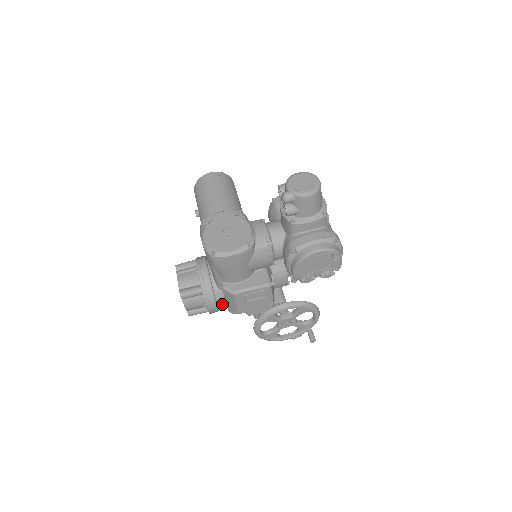
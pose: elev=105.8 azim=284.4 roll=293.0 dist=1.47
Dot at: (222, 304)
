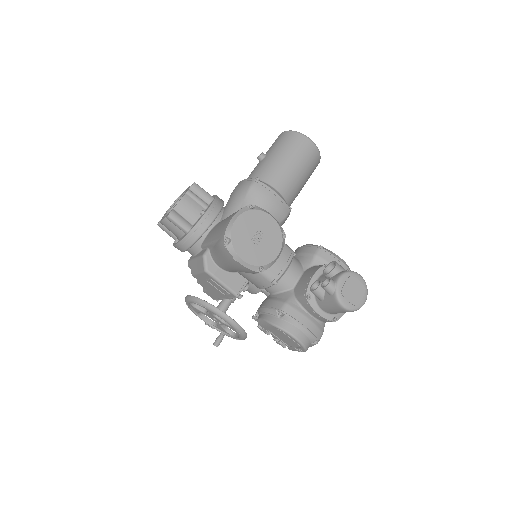
Dot at: (190, 252)
